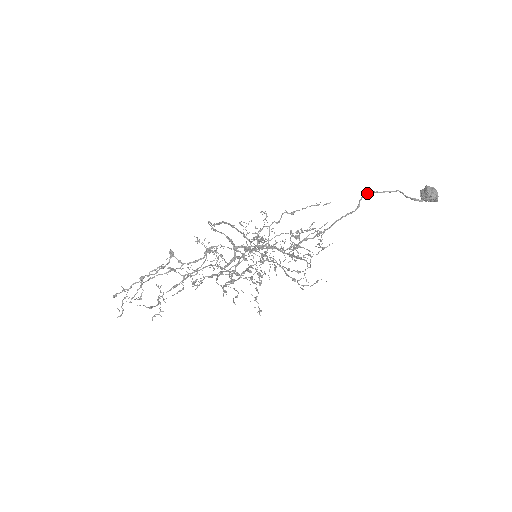
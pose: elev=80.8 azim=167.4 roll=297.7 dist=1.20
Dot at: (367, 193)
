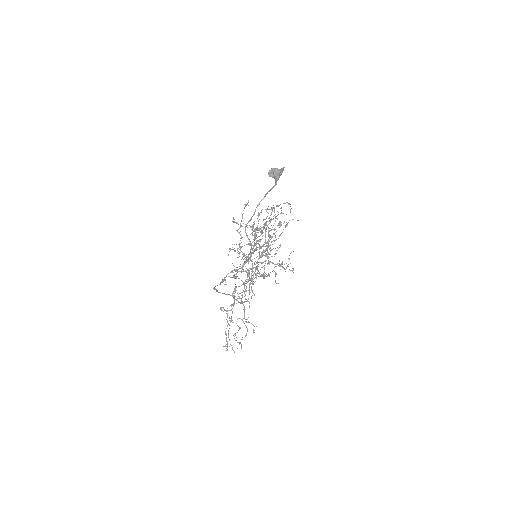
Dot at: occluded
